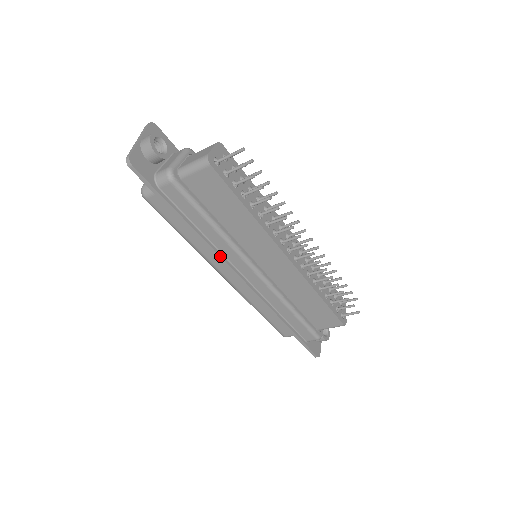
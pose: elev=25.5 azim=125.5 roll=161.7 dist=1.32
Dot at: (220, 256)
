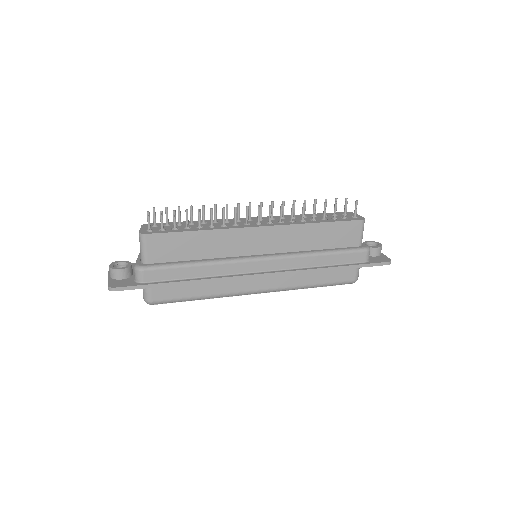
Dot at: (228, 277)
